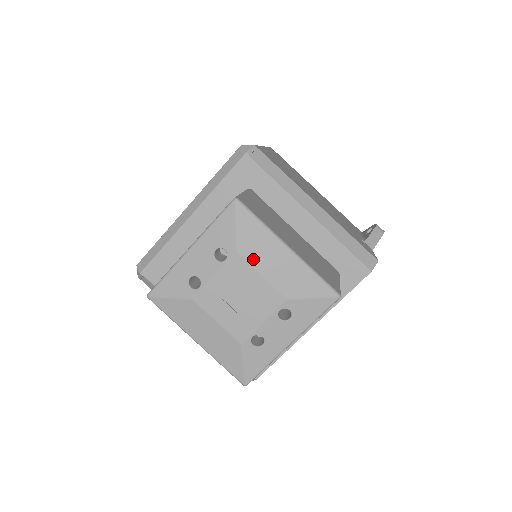
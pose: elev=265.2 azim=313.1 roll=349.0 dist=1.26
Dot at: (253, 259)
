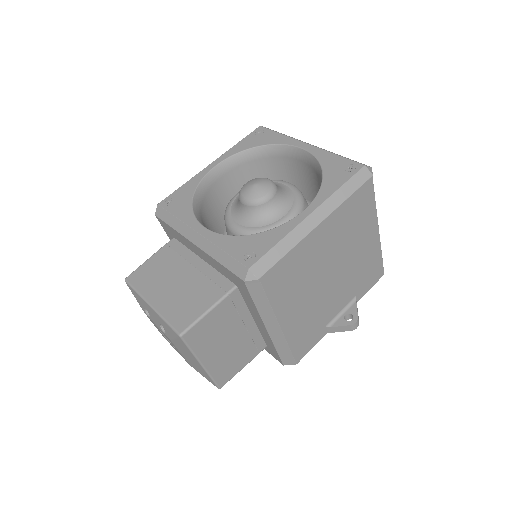
Dot at: (179, 349)
